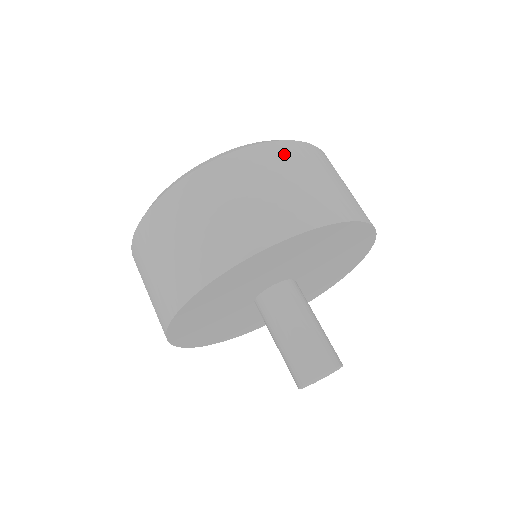
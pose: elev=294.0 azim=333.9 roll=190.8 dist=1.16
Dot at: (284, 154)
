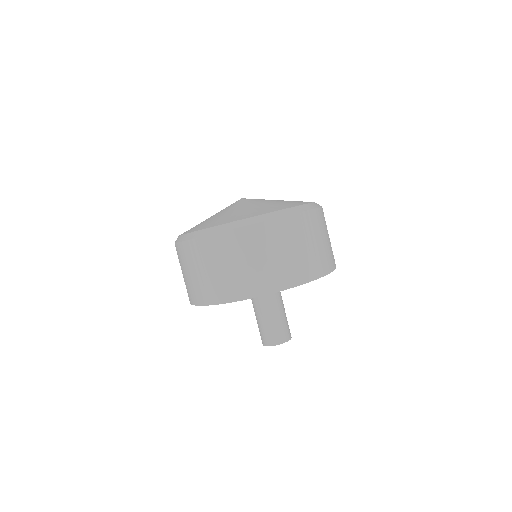
Dot at: (265, 234)
